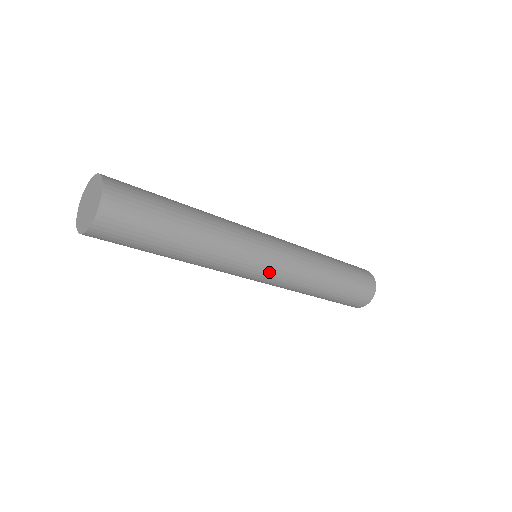
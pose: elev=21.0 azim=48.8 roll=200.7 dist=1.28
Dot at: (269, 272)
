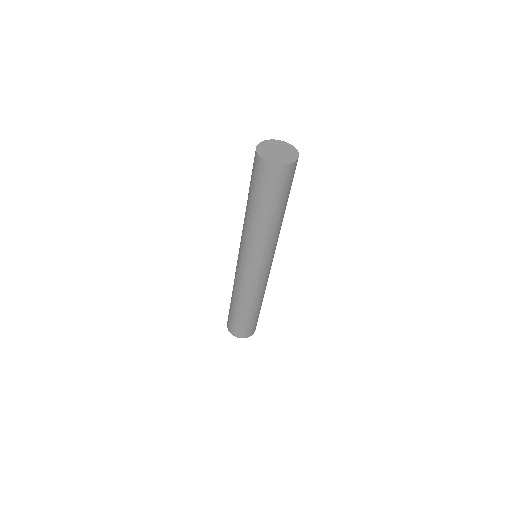
Dot at: occluded
